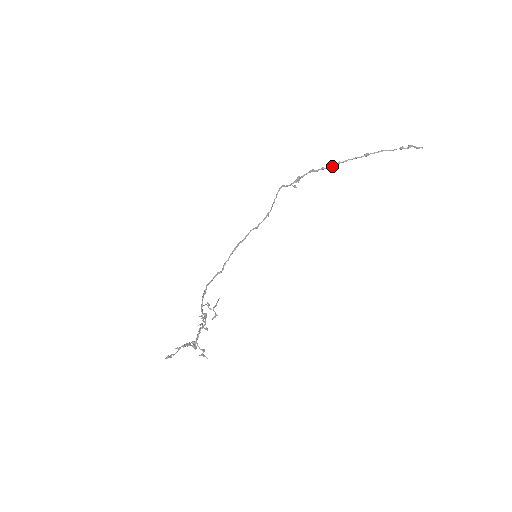
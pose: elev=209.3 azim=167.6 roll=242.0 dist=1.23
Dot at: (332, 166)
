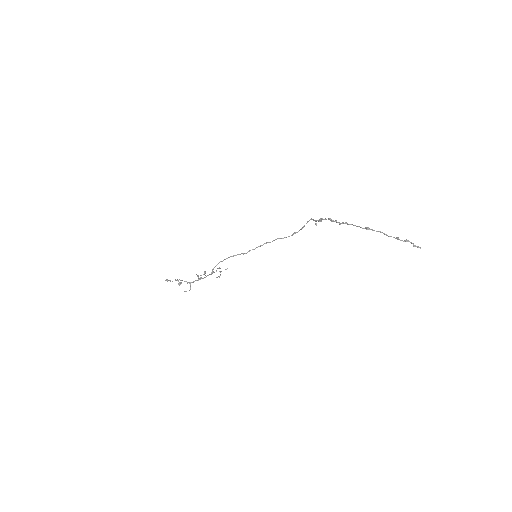
Dot at: (340, 223)
